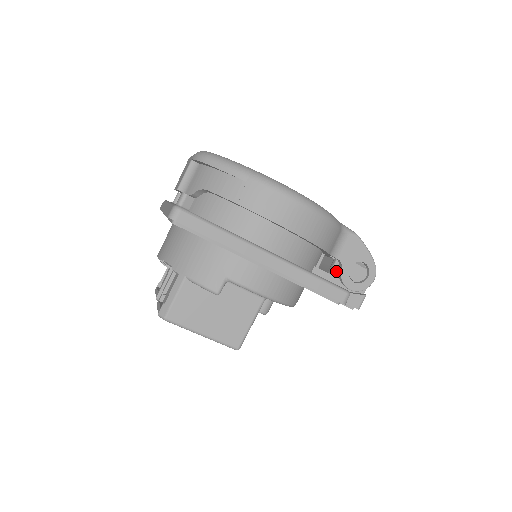
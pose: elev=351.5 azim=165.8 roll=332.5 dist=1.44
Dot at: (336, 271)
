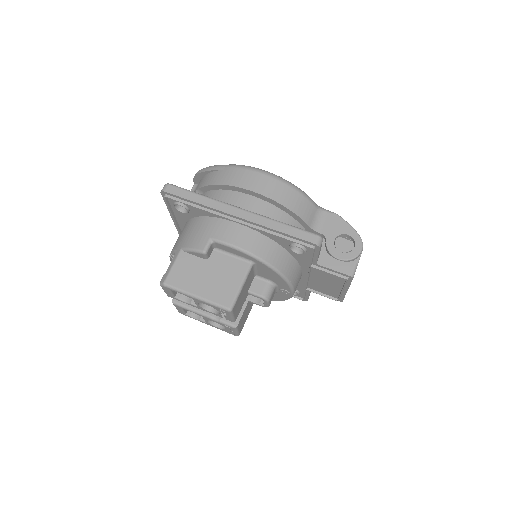
Dot at: (323, 247)
